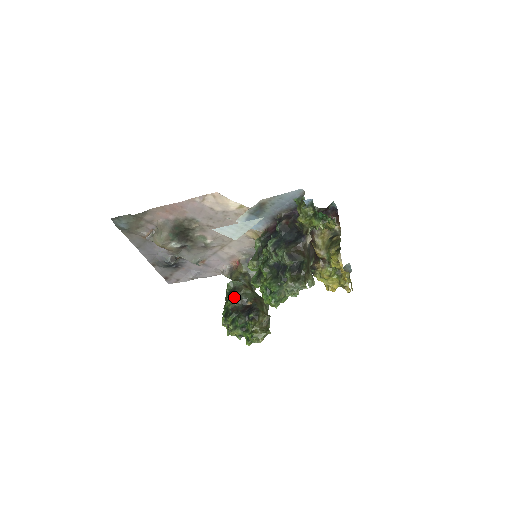
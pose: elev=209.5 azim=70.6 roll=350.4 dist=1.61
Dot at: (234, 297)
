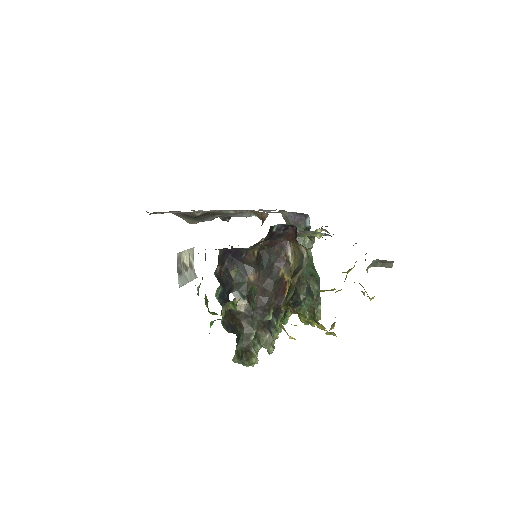
Dot at: occluded
